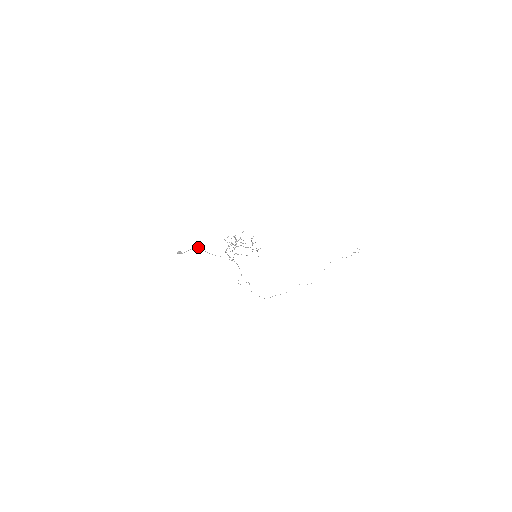
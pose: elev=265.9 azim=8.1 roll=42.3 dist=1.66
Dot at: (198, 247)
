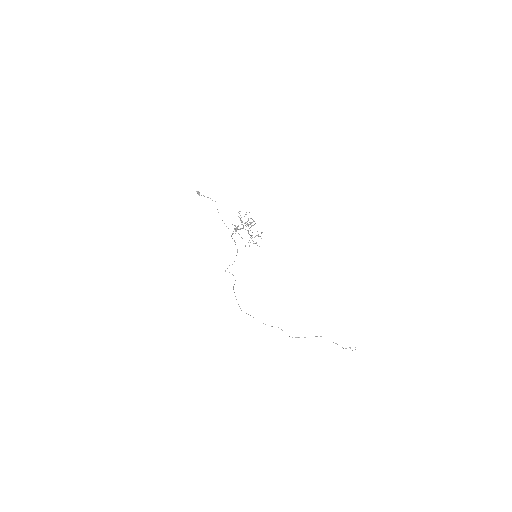
Dot at: (215, 201)
